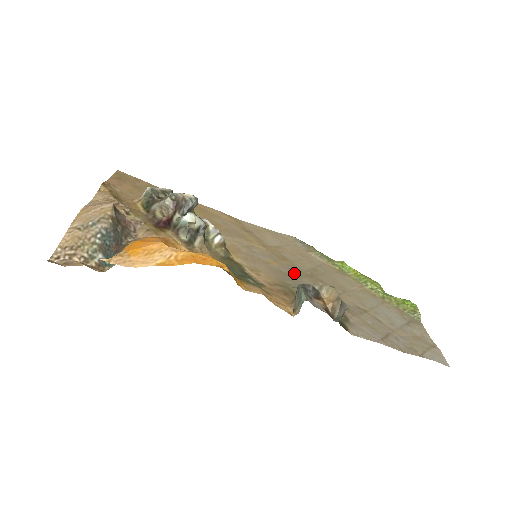
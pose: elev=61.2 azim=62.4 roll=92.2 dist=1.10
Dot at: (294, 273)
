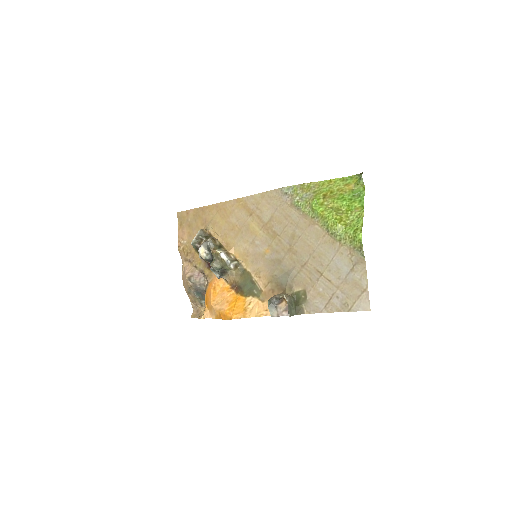
Dot at: (279, 256)
